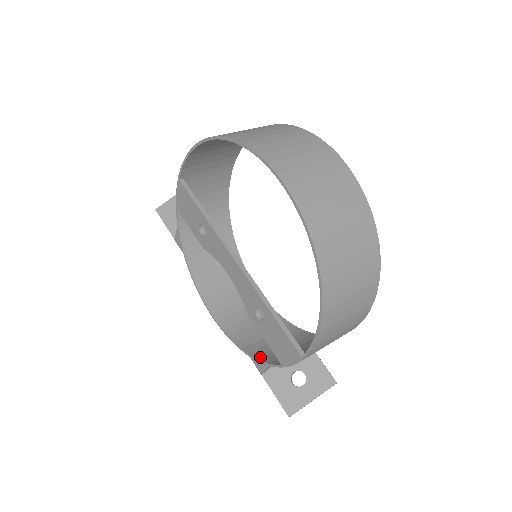
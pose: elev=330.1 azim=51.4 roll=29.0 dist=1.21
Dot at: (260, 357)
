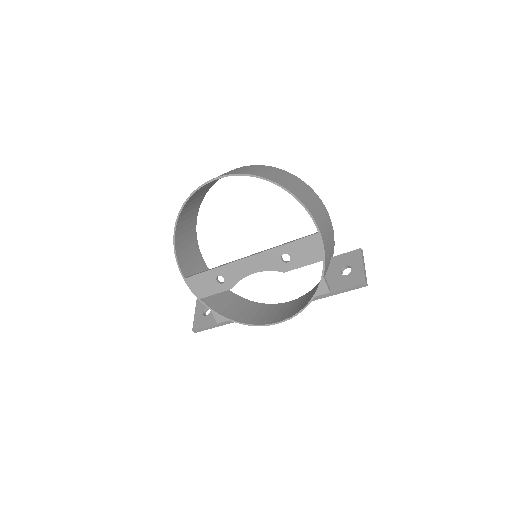
Dot at: (318, 286)
